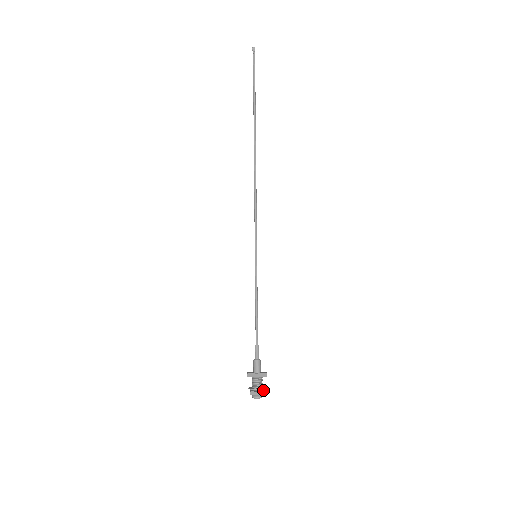
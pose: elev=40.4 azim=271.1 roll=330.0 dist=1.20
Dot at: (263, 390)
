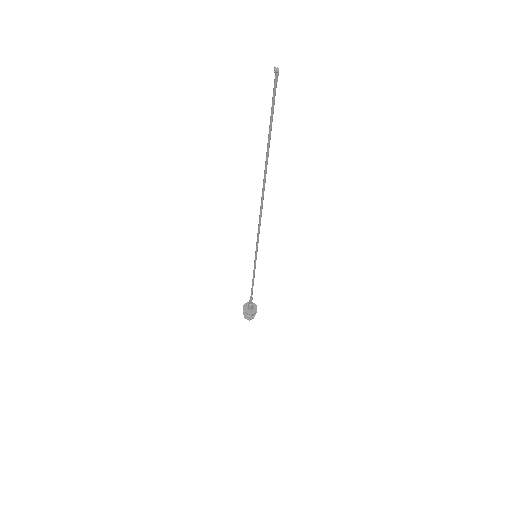
Dot at: occluded
